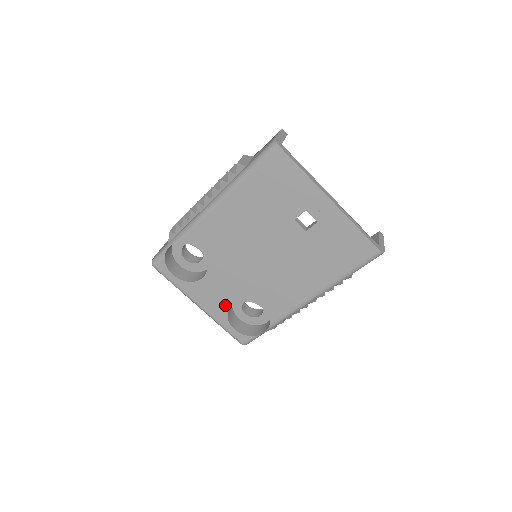
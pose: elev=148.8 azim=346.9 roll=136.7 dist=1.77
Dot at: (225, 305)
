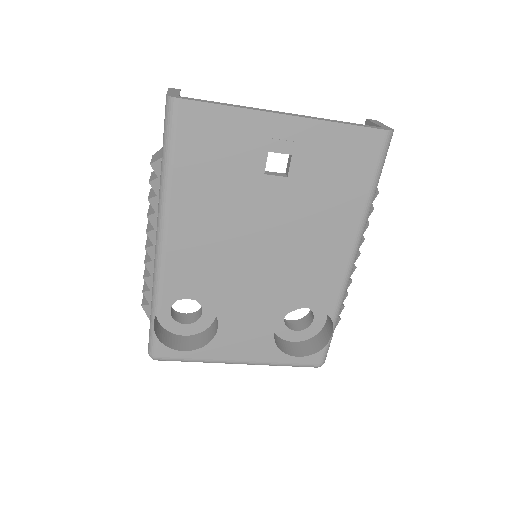
Dot at: (266, 338)
